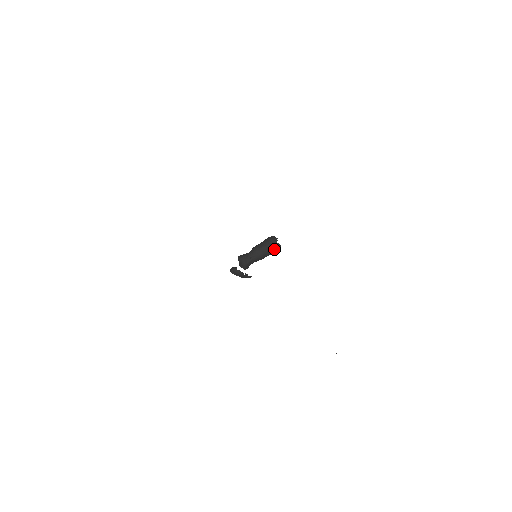
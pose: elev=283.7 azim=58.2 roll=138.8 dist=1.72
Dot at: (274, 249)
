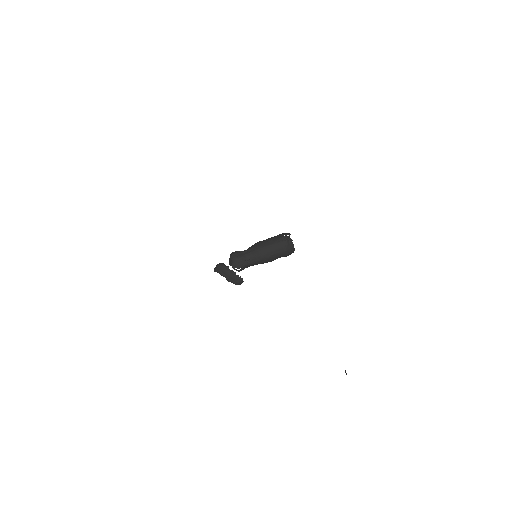
Dot at: (281, 243)
